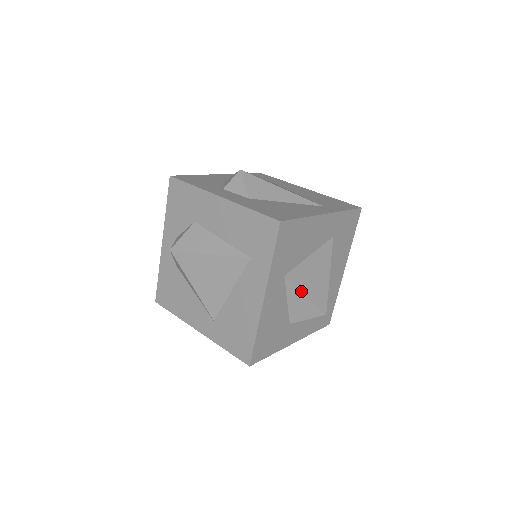
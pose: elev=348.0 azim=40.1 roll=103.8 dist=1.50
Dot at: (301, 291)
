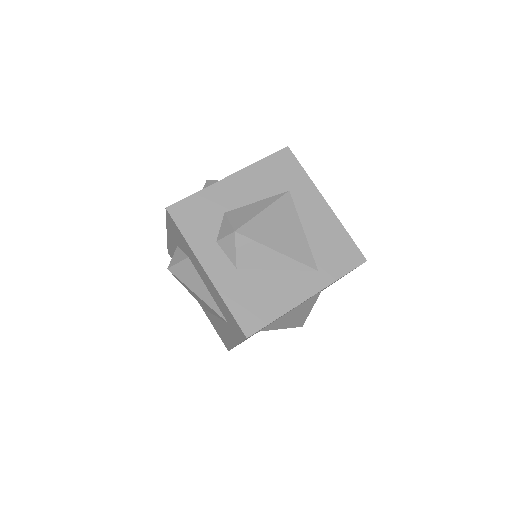
Dot at: (276, 329)
